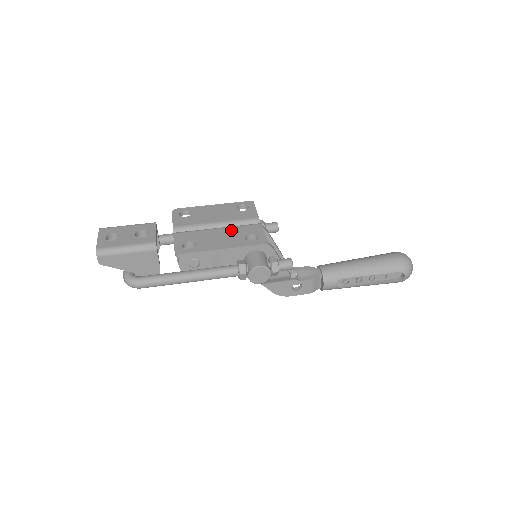
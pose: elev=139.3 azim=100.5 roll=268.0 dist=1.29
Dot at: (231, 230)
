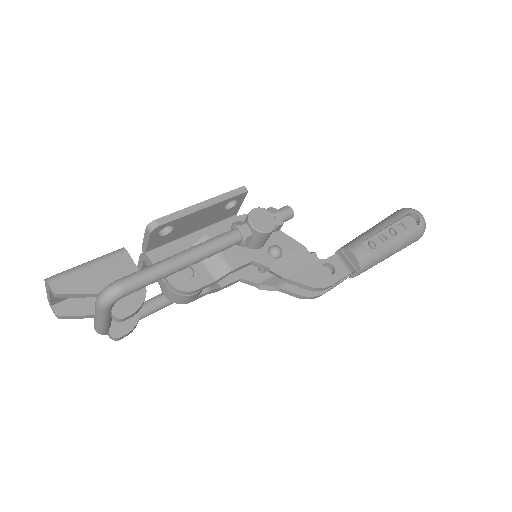
Dot at: occluded
